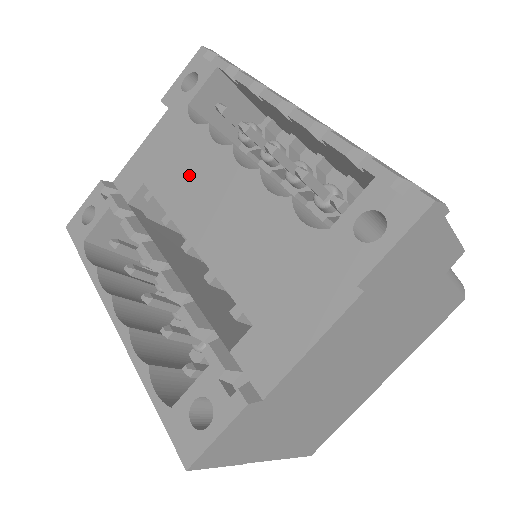
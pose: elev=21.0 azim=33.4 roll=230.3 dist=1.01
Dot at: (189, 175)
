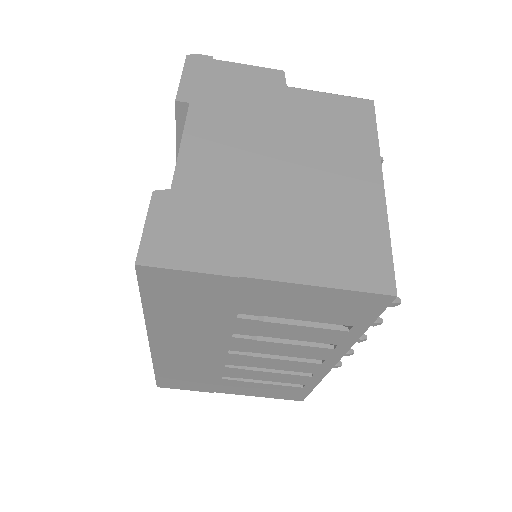
Dot at: occluded
